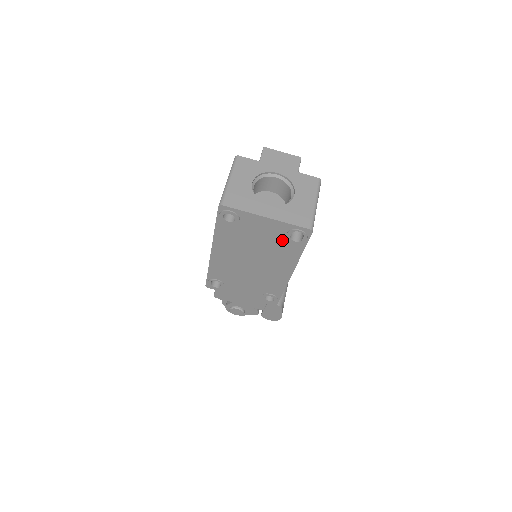
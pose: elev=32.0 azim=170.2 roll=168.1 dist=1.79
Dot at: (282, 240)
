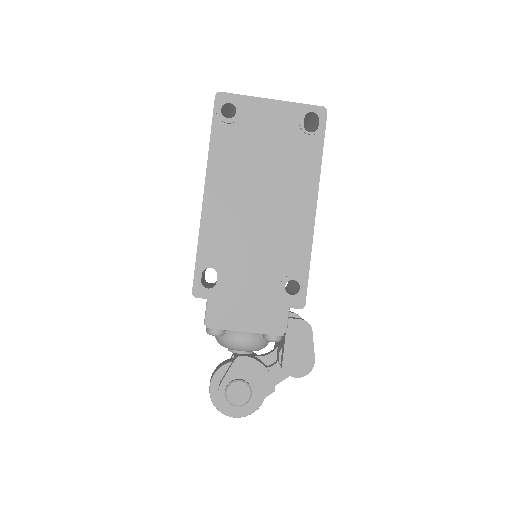
Dot at: (295, 137)
